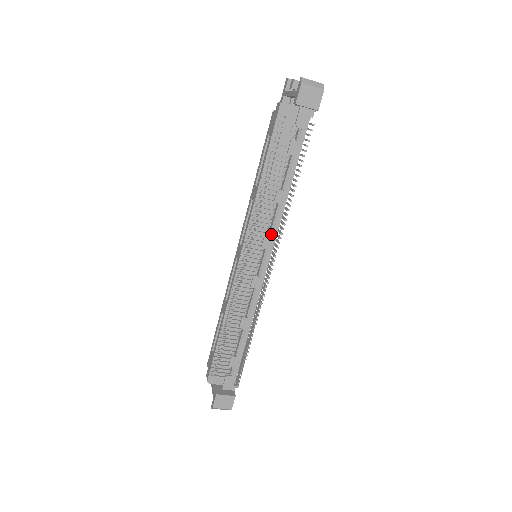
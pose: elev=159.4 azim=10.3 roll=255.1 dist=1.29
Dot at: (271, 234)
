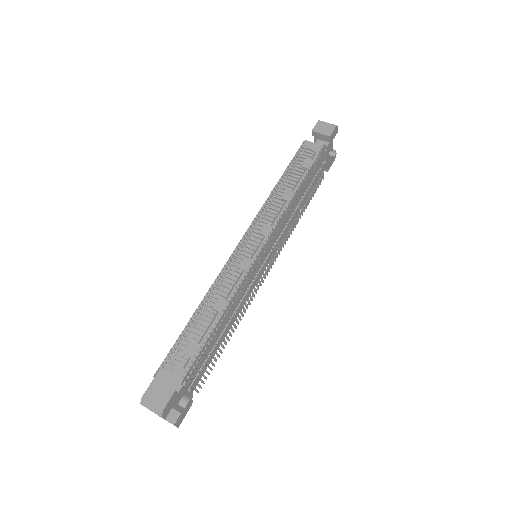
Dot at: (272, 224)
